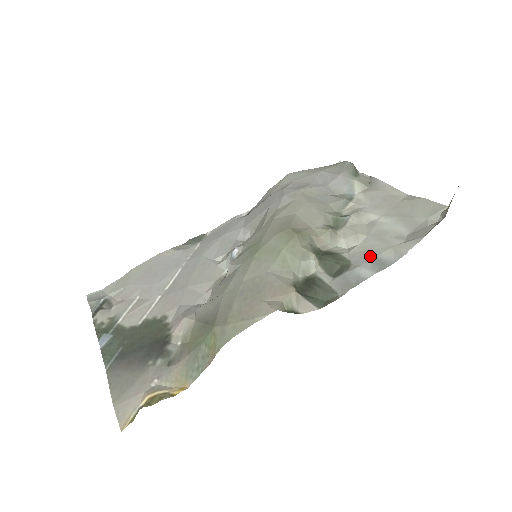
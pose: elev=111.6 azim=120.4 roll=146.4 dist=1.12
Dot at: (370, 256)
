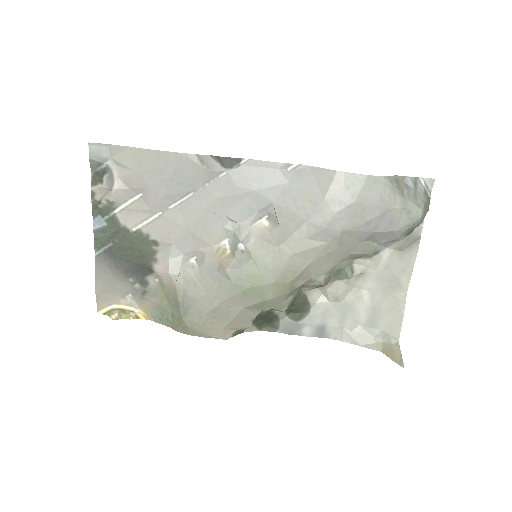
Dot at: (323, 321)
